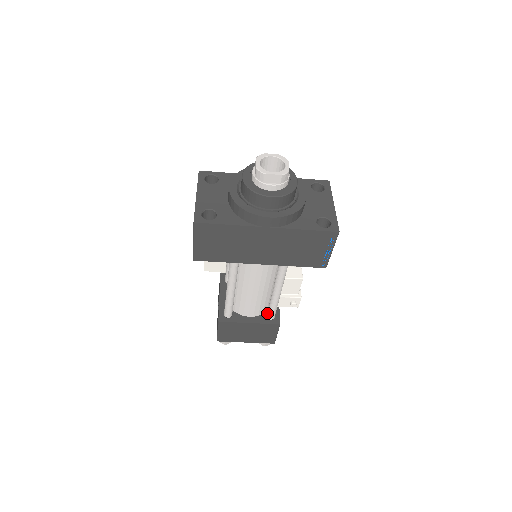
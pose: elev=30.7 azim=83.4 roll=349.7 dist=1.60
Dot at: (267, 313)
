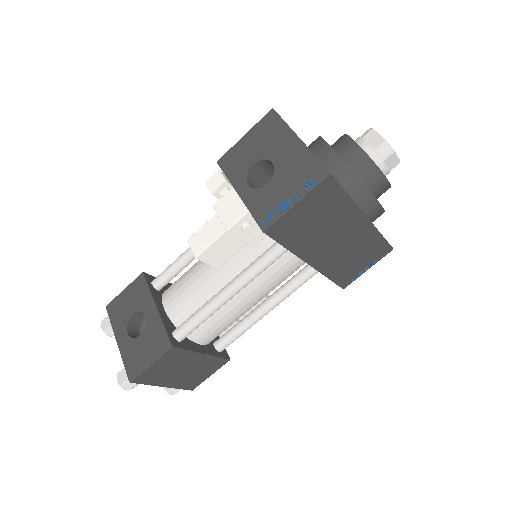
Dot at: (220, 342)
